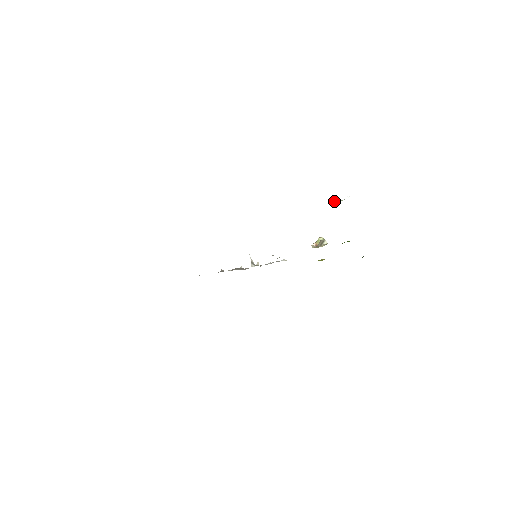
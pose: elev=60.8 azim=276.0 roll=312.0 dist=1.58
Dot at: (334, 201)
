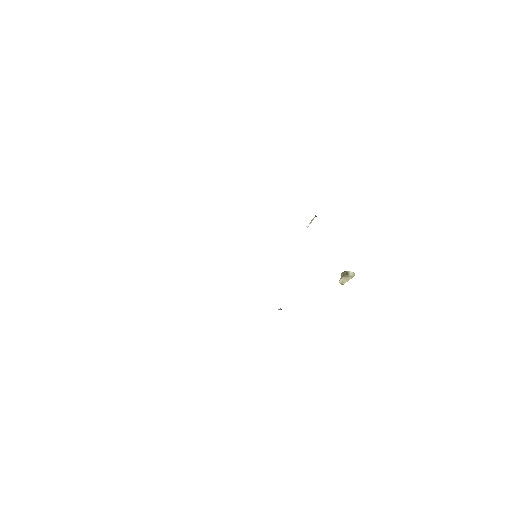
Dot at: occluded
